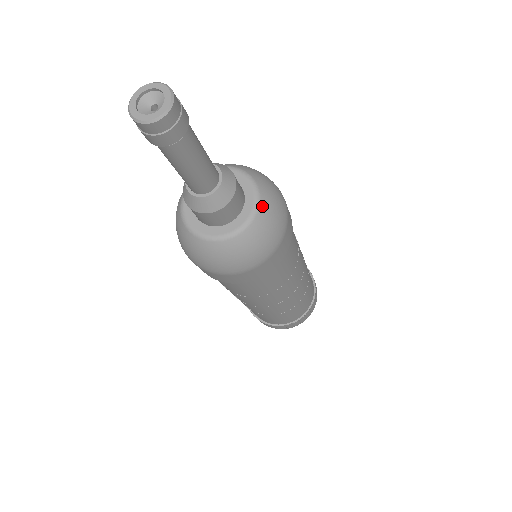
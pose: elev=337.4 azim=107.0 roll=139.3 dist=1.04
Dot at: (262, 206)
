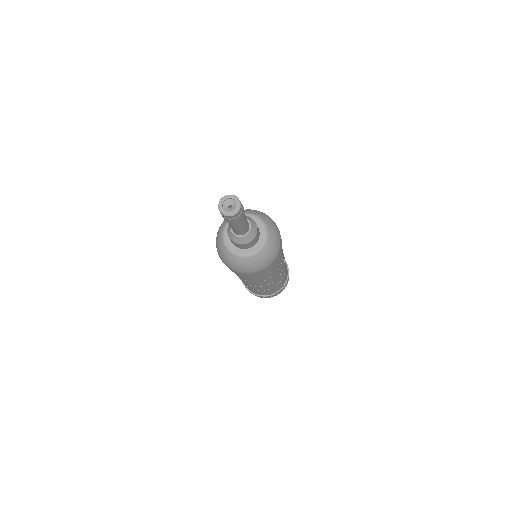
Dot at: (269, 233)
